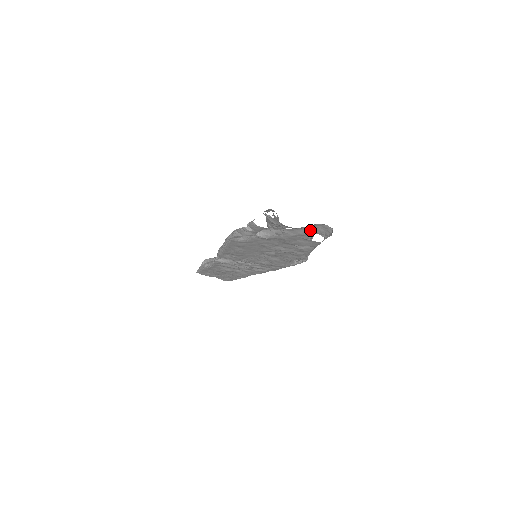
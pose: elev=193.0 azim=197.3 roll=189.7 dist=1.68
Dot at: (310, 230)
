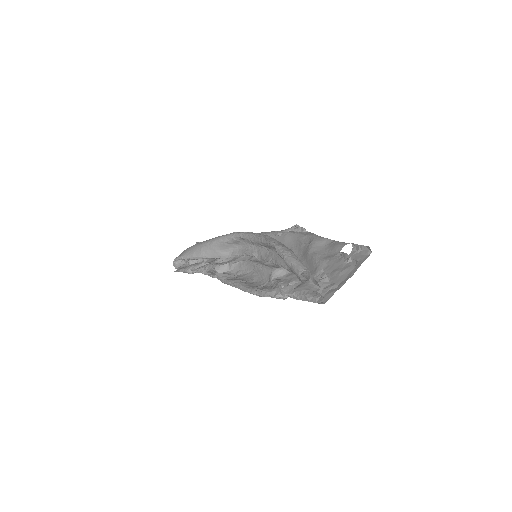
Dot at: occluded
